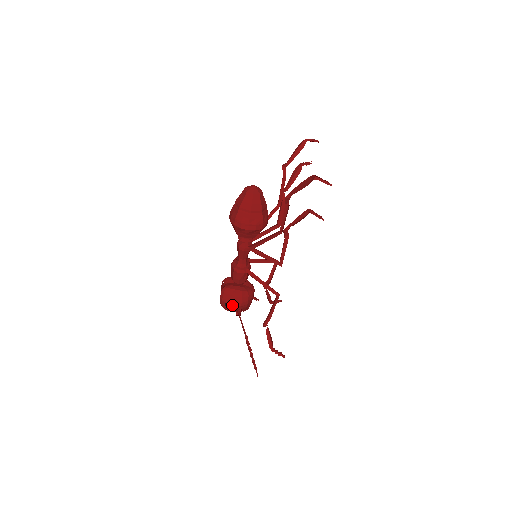
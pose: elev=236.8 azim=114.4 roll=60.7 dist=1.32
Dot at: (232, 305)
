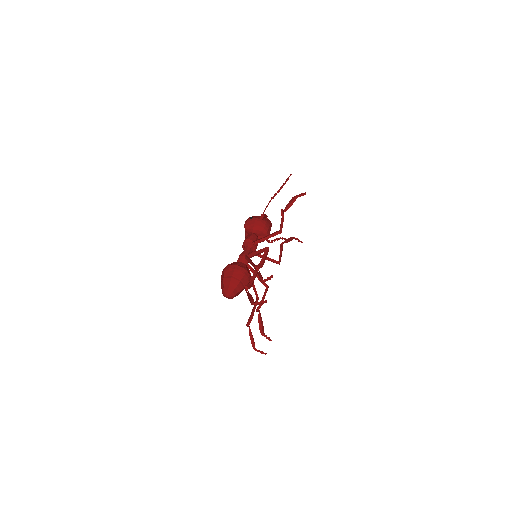
Dot at: occluded
